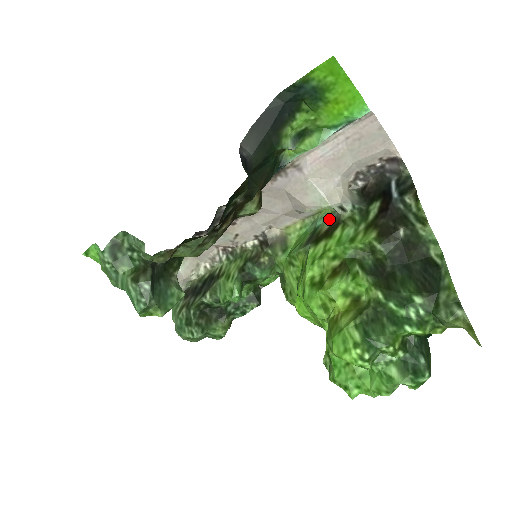
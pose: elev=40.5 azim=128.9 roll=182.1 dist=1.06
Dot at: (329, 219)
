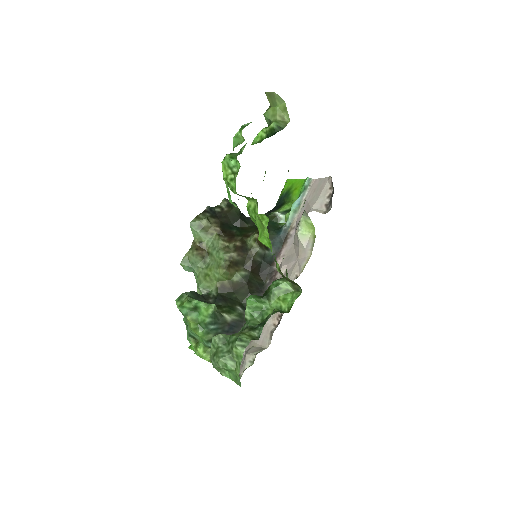
Dot at: occluded
